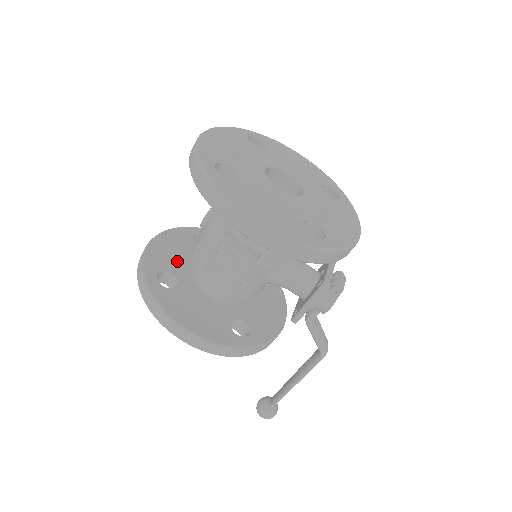
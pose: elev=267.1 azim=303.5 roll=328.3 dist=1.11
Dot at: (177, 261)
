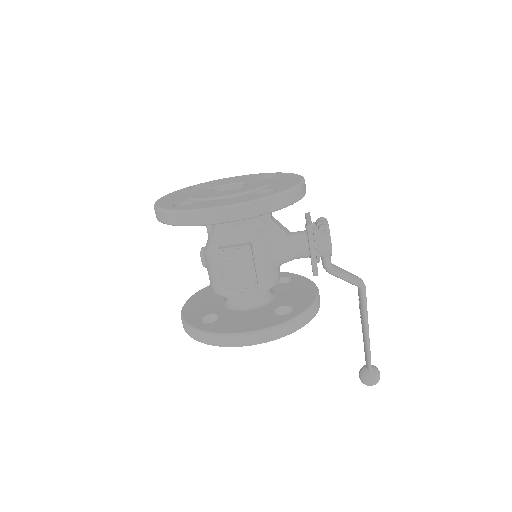
Dot at: (209, 307)
